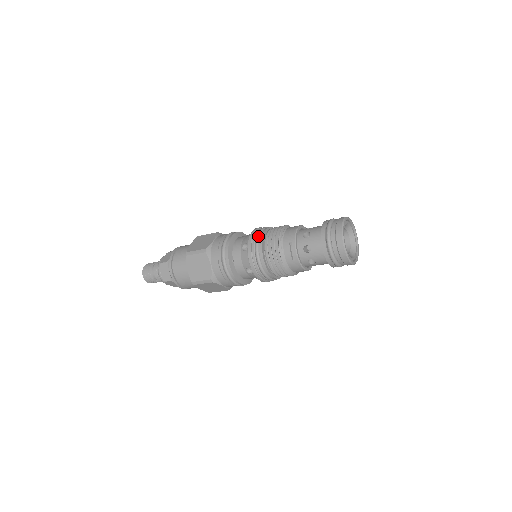
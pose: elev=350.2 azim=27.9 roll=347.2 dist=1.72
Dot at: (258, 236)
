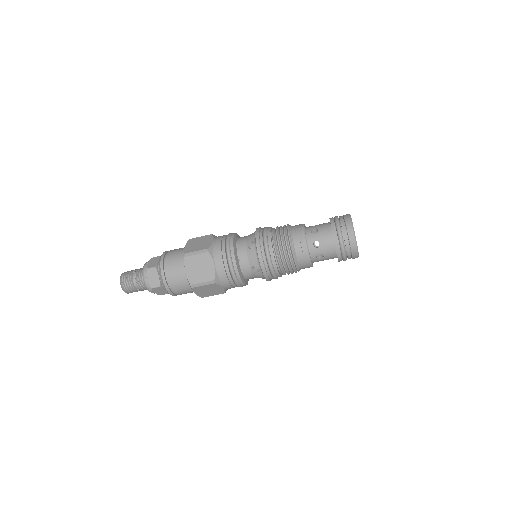
Dot at: (265, 234)
